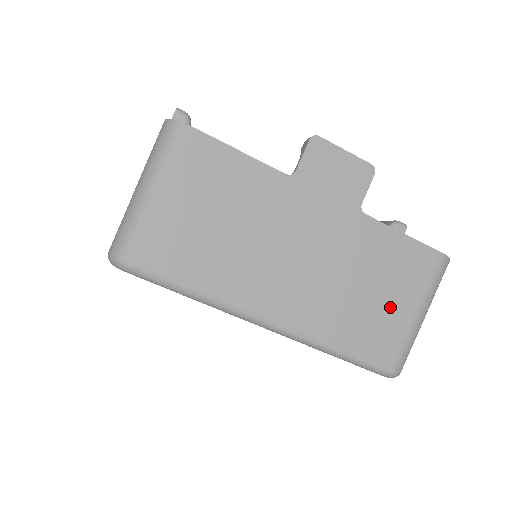
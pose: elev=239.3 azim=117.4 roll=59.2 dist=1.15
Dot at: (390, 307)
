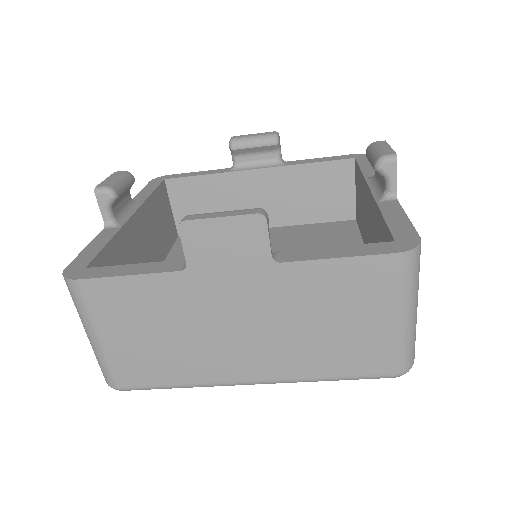
Dot at: (361, 327)
